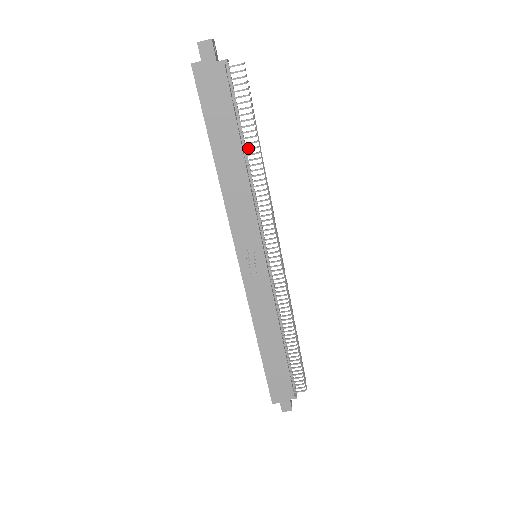
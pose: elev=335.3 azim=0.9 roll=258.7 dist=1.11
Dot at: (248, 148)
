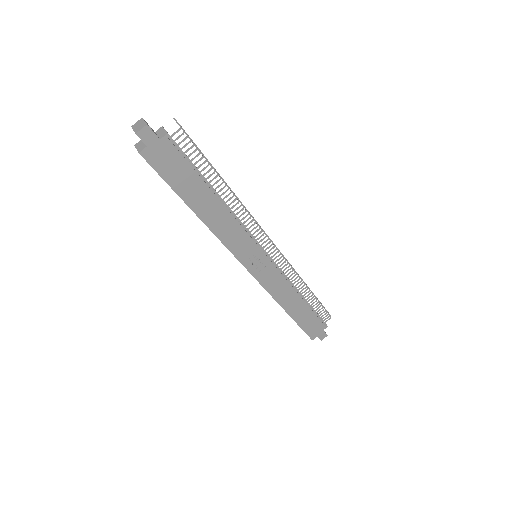
Dot at: (216, 187)
